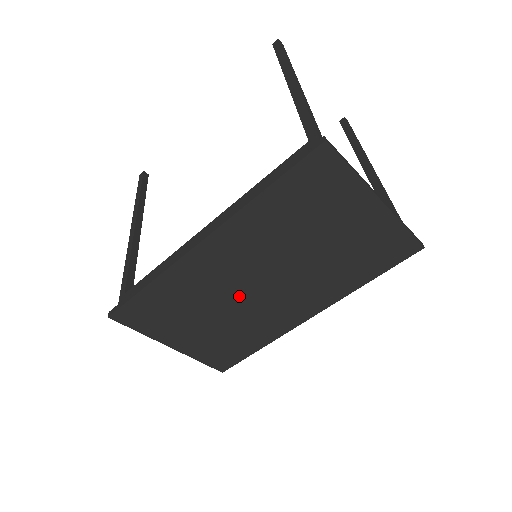
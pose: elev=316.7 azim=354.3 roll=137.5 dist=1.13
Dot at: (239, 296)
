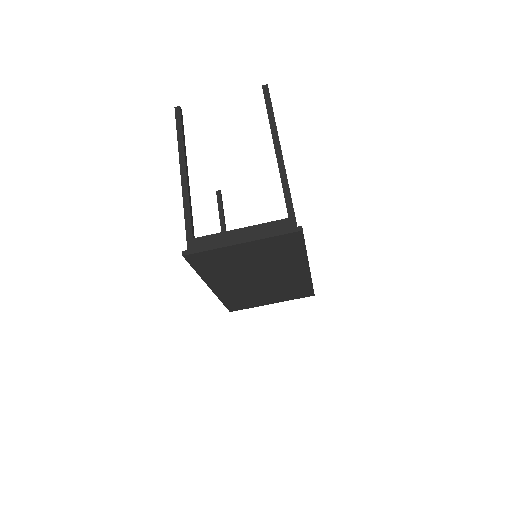
Dot at: (260, 285)
